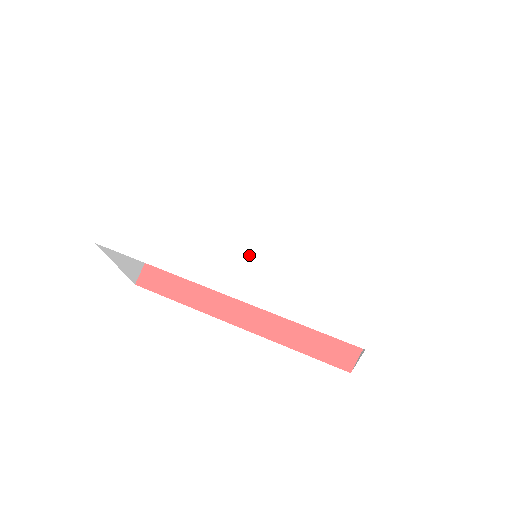
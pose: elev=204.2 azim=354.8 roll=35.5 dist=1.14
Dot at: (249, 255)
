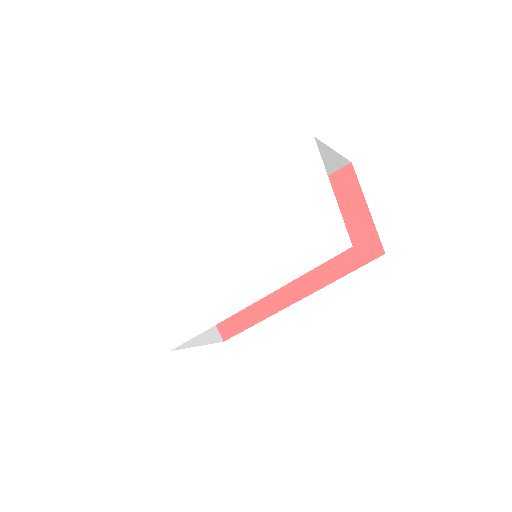
Dot at: (243, 267)
